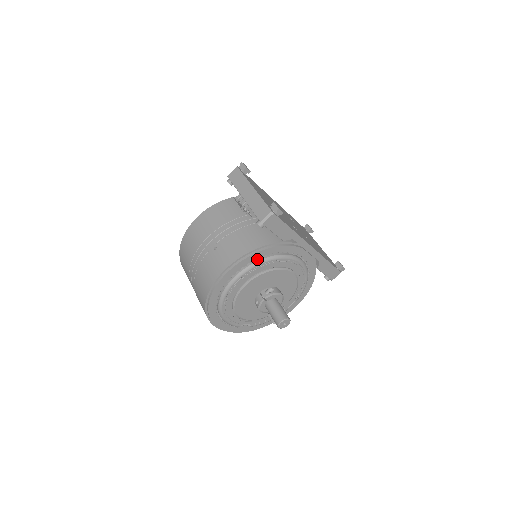
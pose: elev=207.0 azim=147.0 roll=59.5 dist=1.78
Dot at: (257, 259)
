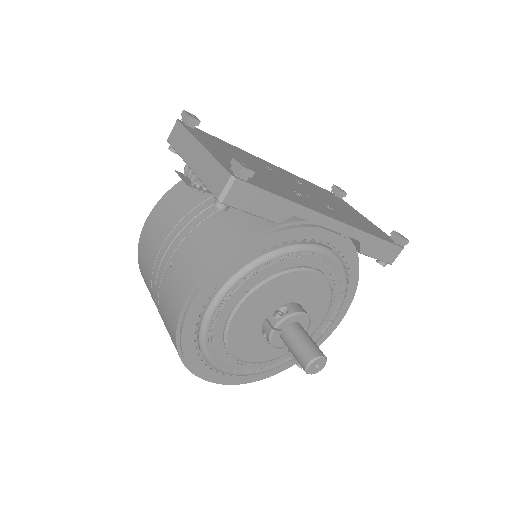
Dot at: (239, 266)
